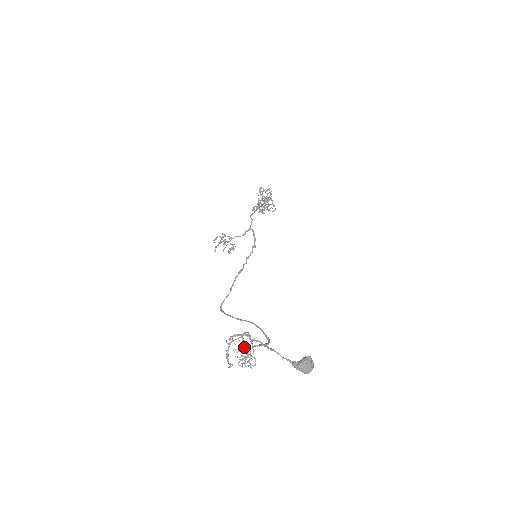
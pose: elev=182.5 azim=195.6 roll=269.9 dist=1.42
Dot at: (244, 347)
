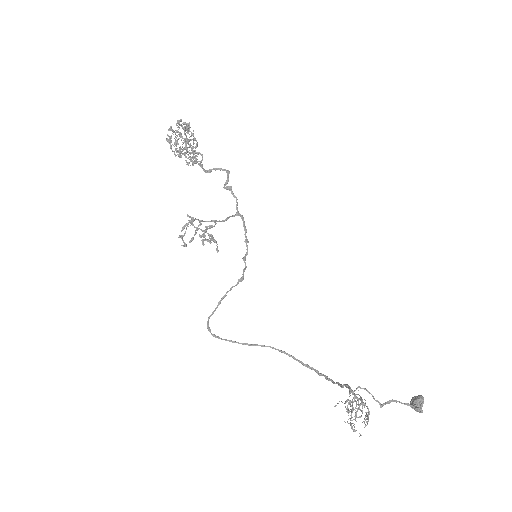
Dot at: occluded
